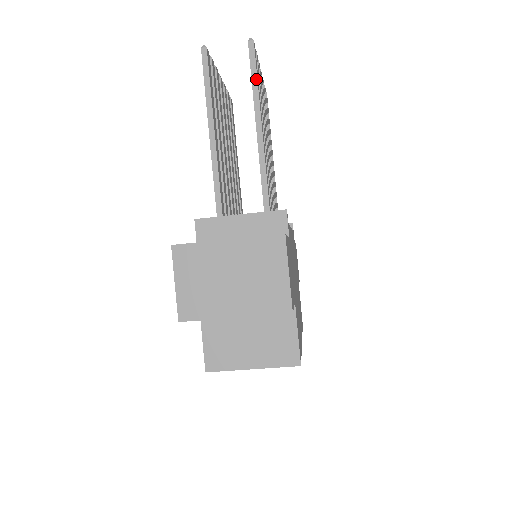
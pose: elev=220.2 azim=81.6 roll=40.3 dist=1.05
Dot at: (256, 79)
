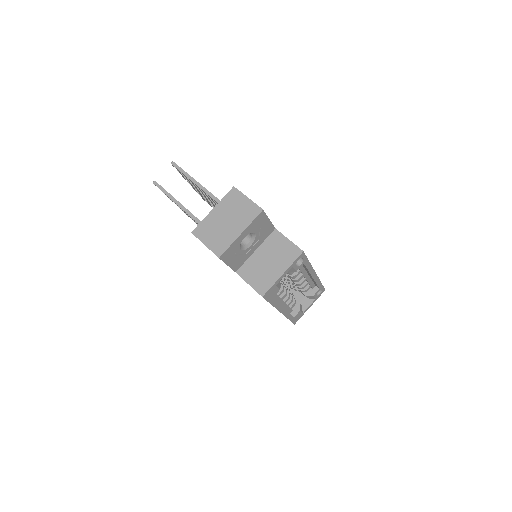
Dot at: (186, 173)
